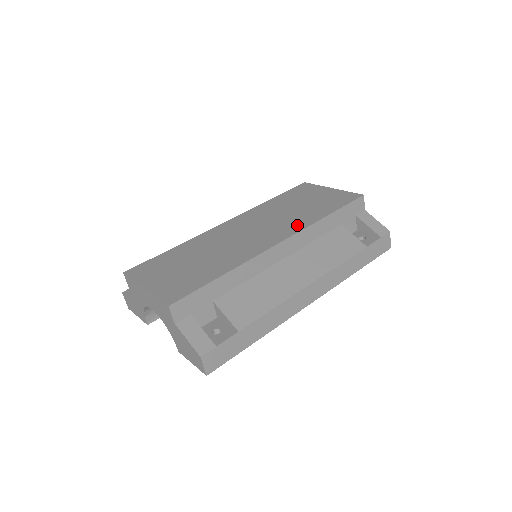
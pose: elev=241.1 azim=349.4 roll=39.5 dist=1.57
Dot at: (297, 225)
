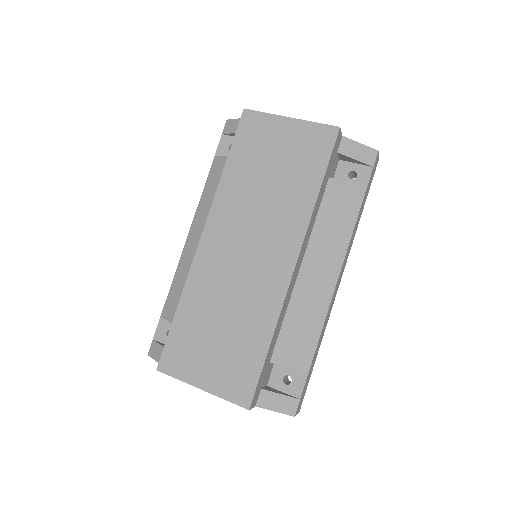
Dot at: (295, 224)
